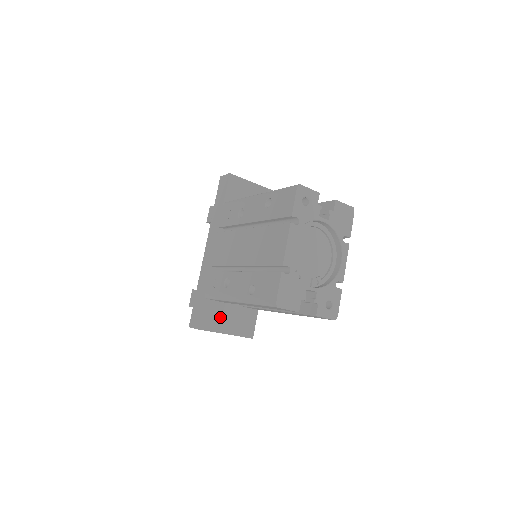
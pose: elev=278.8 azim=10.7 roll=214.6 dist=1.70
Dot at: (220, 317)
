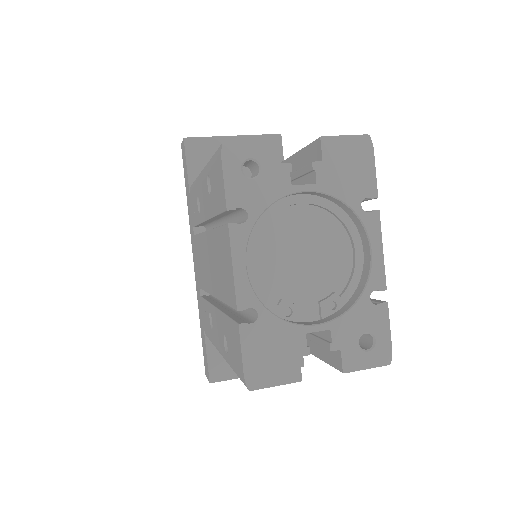
Dot at: occluded
